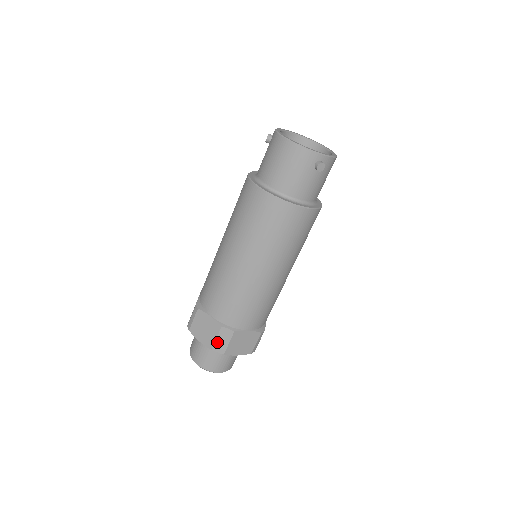
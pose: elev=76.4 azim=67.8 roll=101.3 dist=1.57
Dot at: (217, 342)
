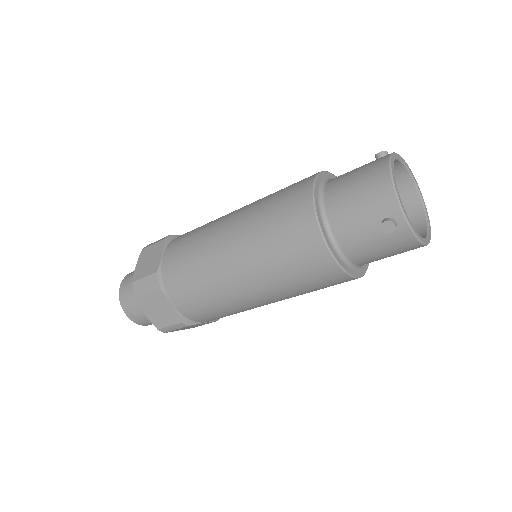
Dot at: (142, 281)
